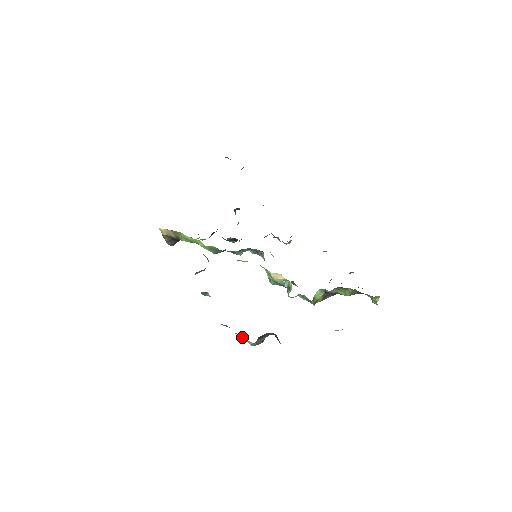
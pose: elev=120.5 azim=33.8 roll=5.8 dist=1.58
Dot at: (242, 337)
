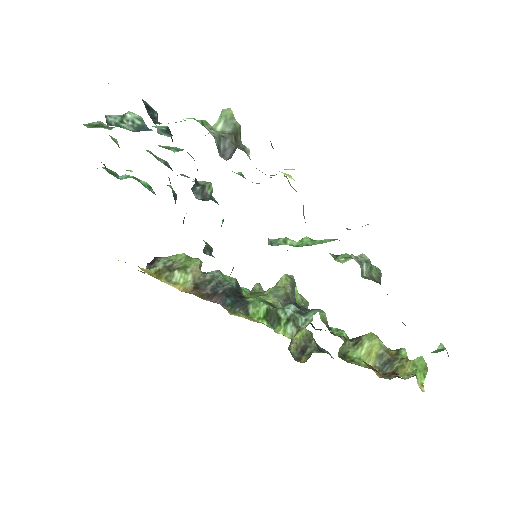
Dot at: occluded
